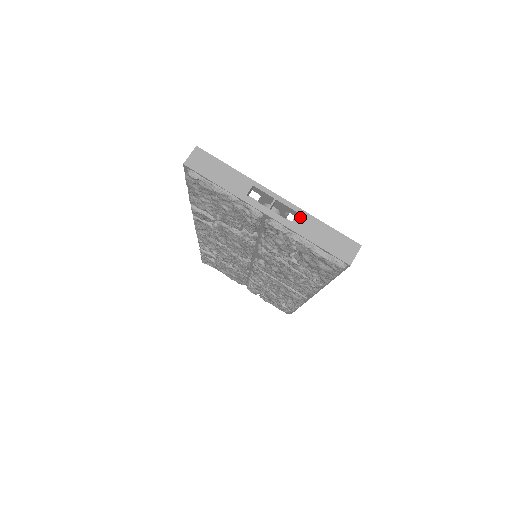
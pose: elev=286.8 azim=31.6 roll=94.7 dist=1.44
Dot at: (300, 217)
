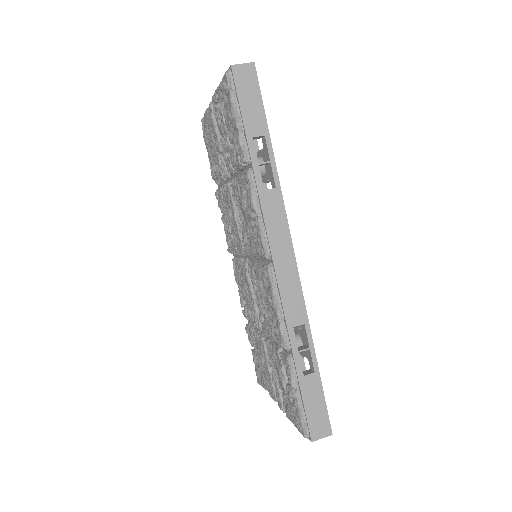
Dot at: occluded
